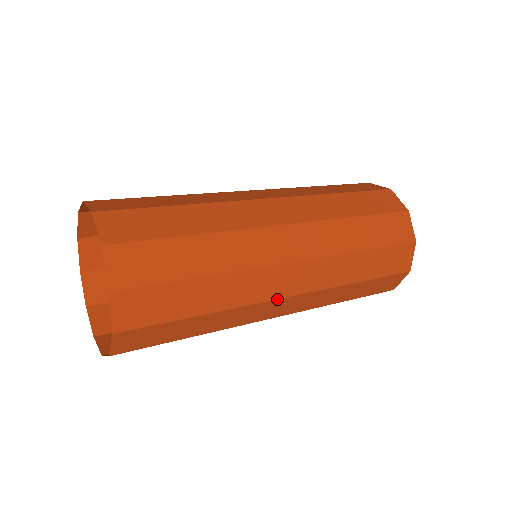
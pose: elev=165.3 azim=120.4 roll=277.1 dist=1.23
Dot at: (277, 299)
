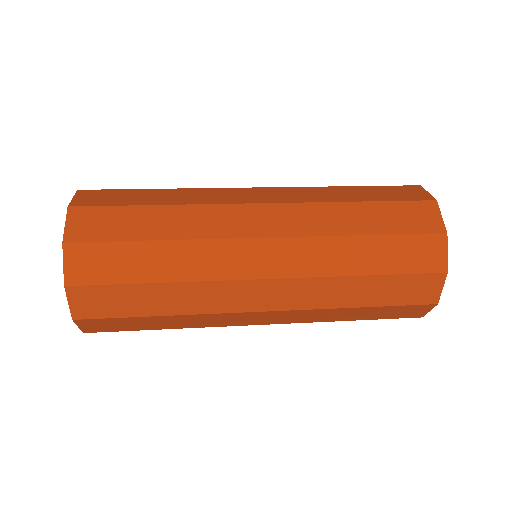
Dot at: (248, 279)
